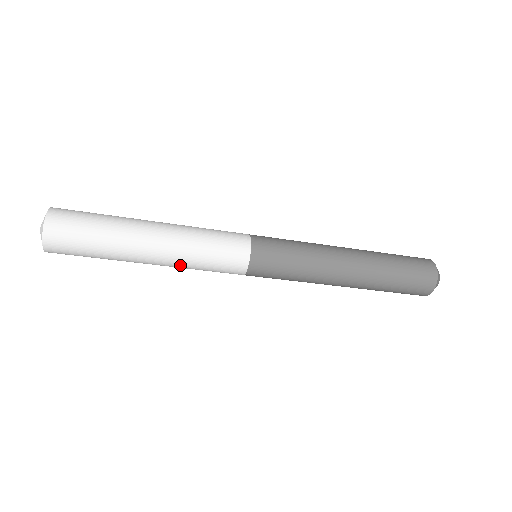
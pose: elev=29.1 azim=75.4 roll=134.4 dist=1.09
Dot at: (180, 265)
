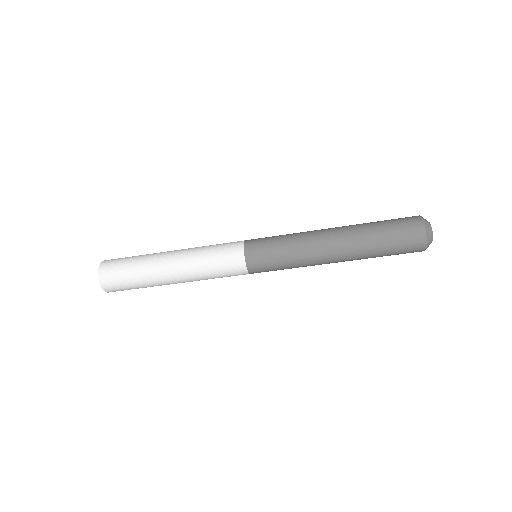
Dot at: (195, 275)
